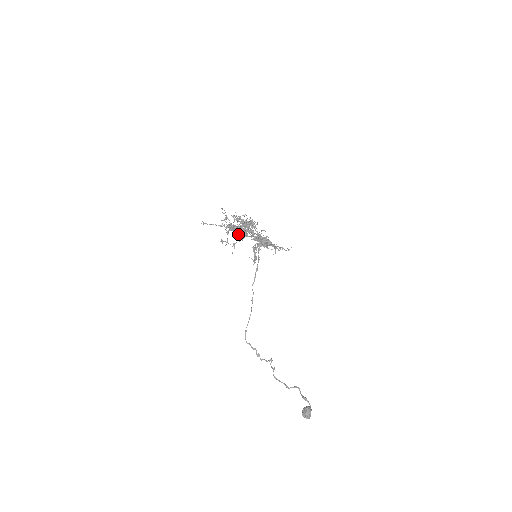
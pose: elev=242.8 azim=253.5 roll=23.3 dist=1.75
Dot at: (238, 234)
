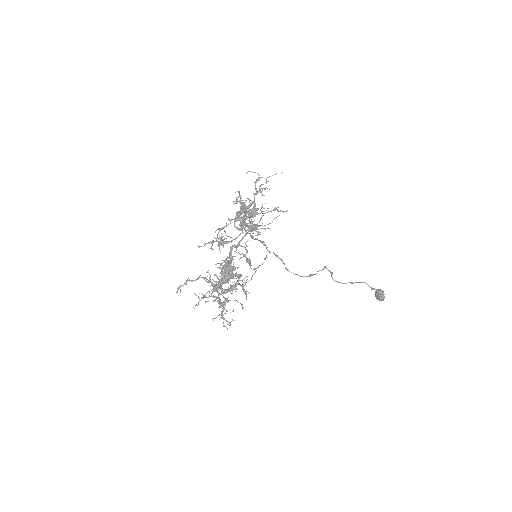
Dot at: occluded
